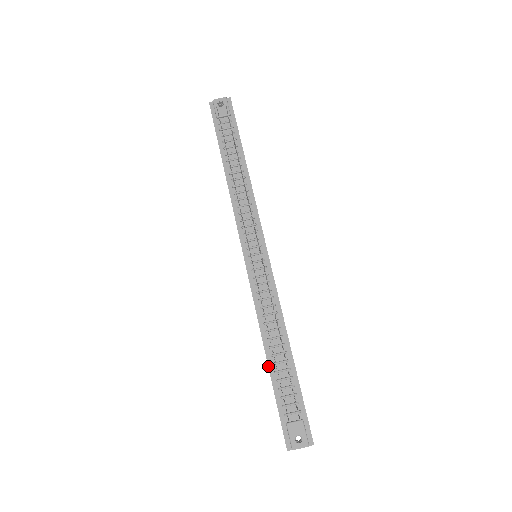
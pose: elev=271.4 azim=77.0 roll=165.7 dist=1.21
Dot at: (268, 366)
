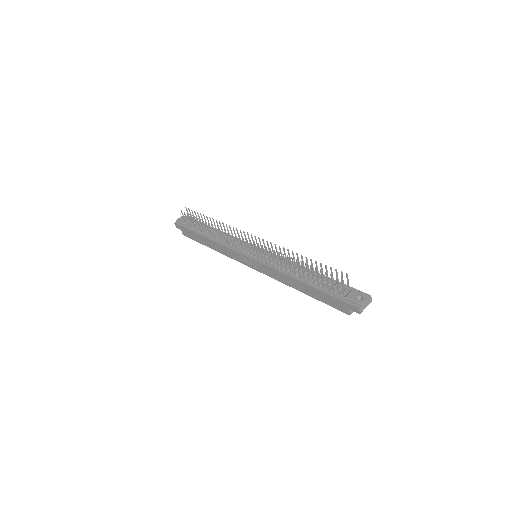
Dot at: (308, 285)
